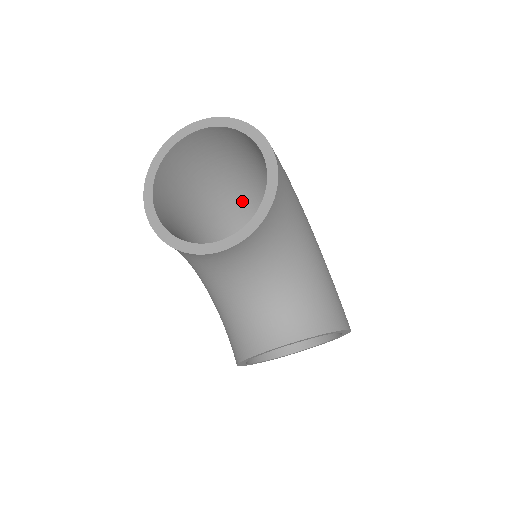
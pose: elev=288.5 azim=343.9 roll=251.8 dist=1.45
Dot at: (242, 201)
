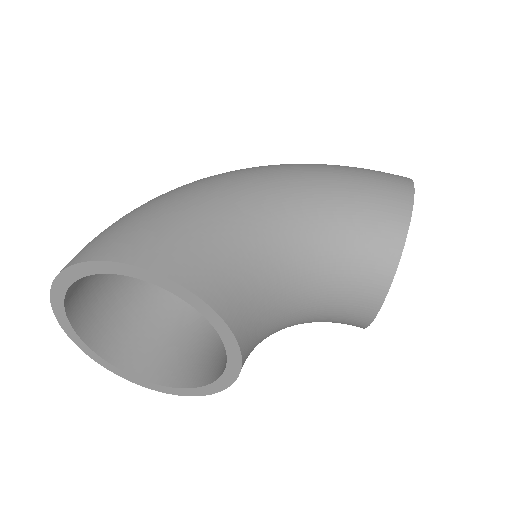
Dot at: occluded
